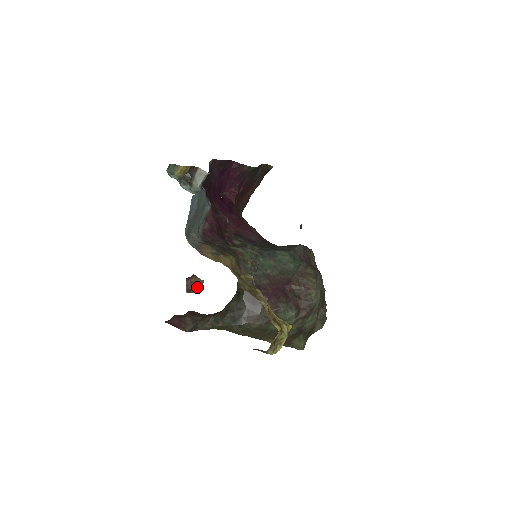
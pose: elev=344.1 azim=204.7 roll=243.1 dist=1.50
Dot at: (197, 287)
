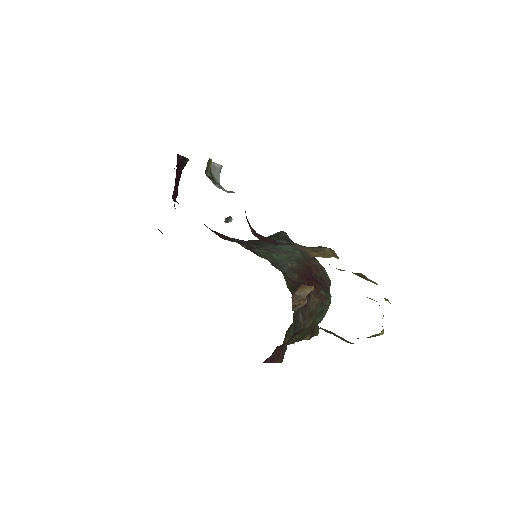
Dot at: (305, 298)
